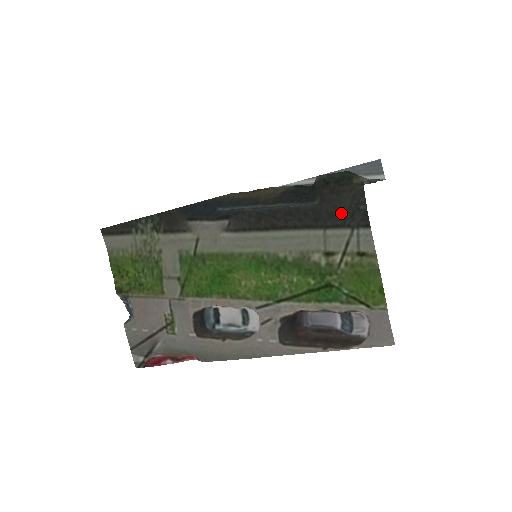
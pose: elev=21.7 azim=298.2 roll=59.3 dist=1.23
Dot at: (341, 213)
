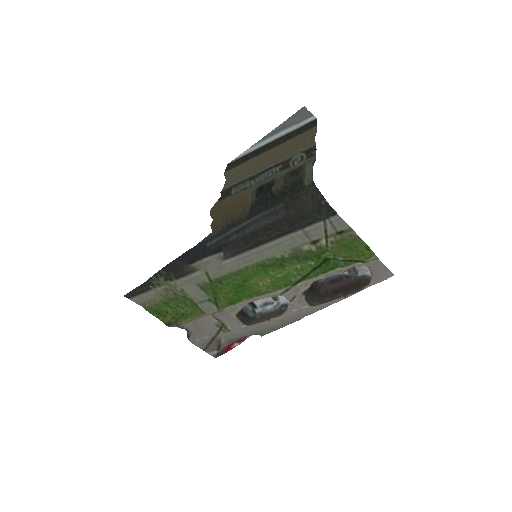
Dot at: (309, 213)
